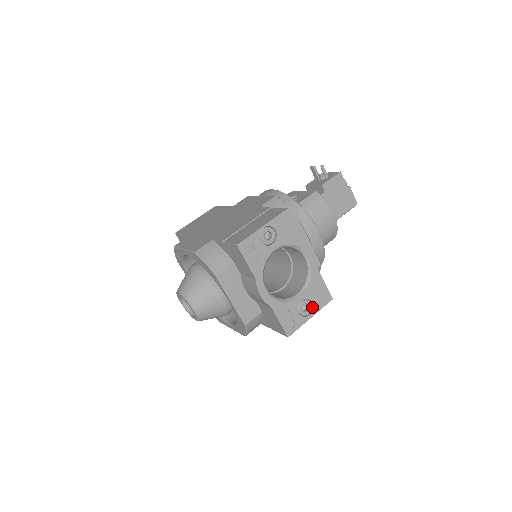
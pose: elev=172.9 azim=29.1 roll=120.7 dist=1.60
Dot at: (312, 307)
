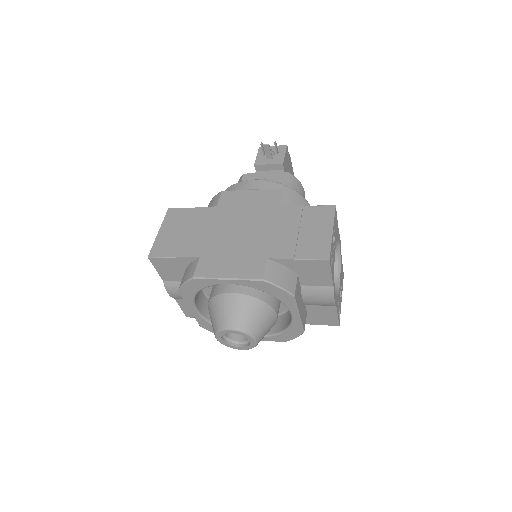
Dot at: occluded
